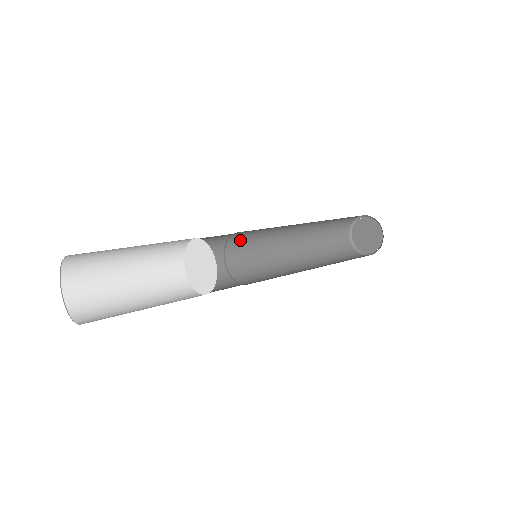
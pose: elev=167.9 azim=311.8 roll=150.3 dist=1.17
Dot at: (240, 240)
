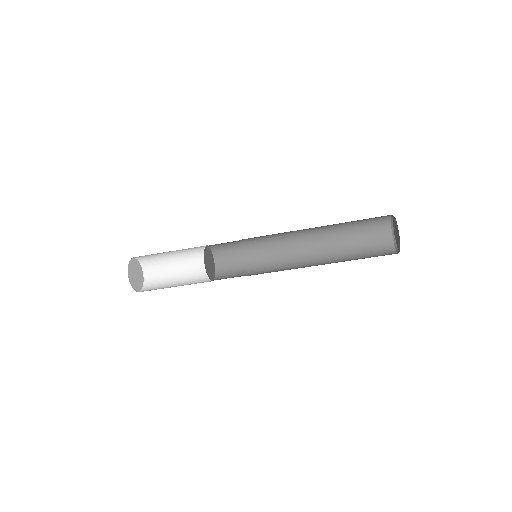
Dot at: (259, 272)
